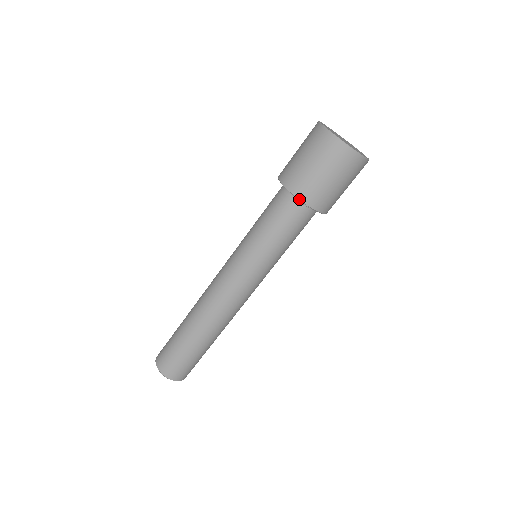
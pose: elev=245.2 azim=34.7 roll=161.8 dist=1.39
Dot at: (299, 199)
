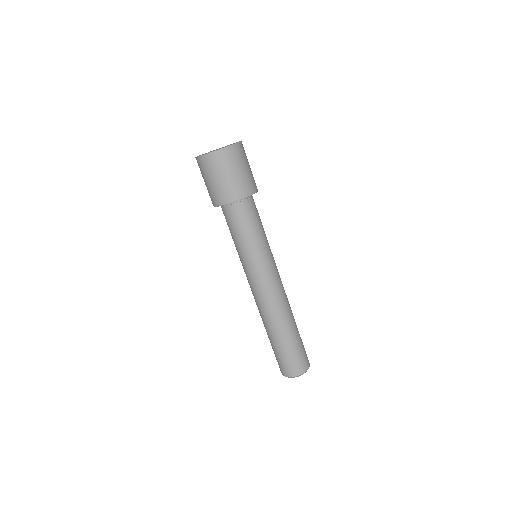
Dot at: (214, 206)
